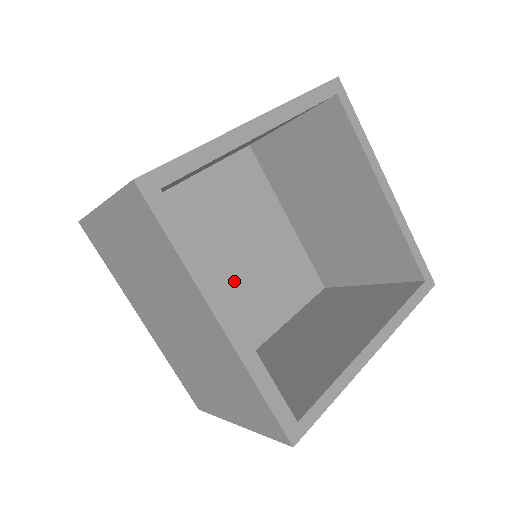
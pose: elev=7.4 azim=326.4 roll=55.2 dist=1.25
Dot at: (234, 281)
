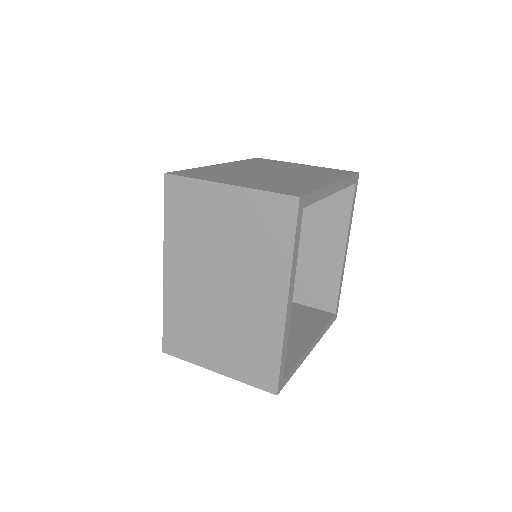
Dot at: occluded
